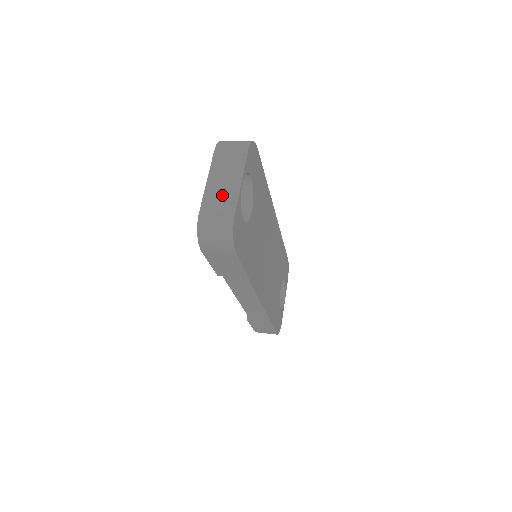
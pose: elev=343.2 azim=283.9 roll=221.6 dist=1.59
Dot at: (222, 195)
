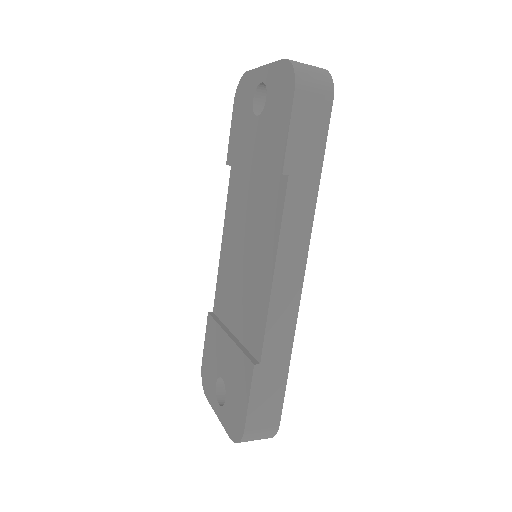
Dot at: occluded
